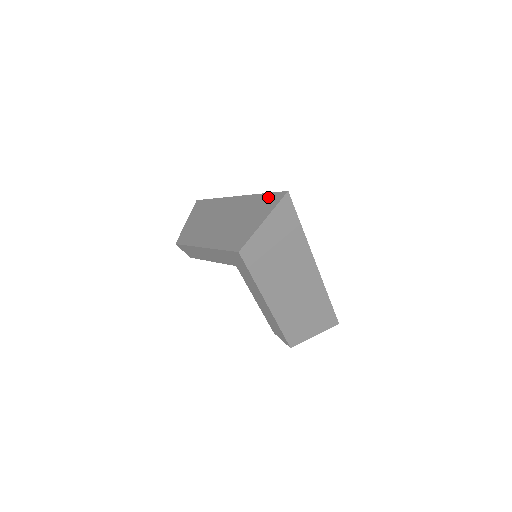
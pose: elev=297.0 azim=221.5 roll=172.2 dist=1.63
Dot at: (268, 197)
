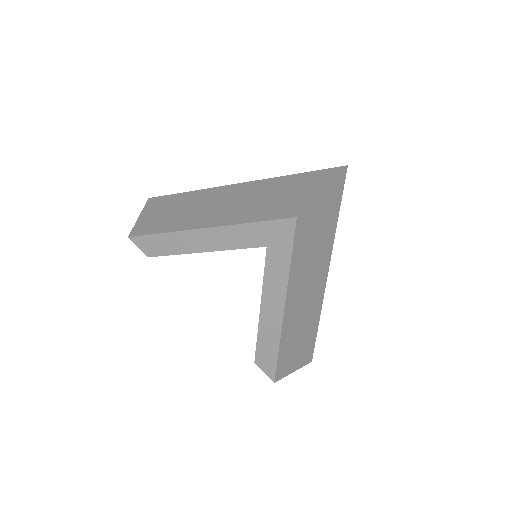
Dot at: (313, 174)
